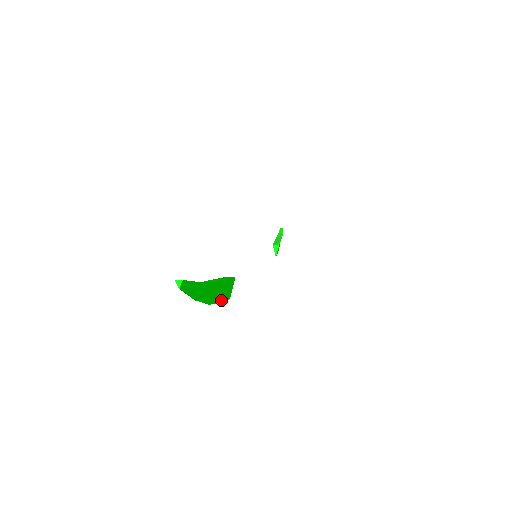
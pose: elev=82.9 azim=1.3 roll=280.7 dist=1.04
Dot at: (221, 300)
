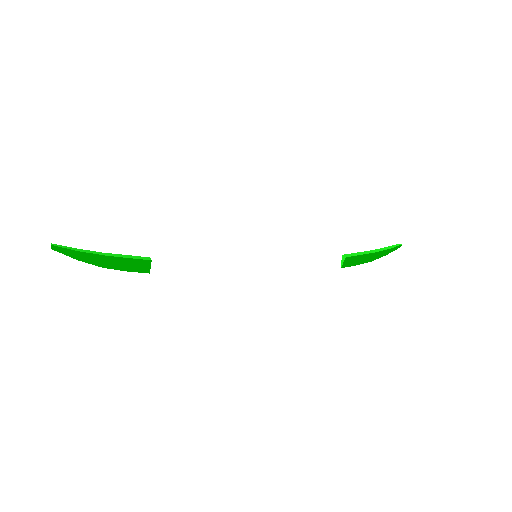
Dot at: (130, 270)
